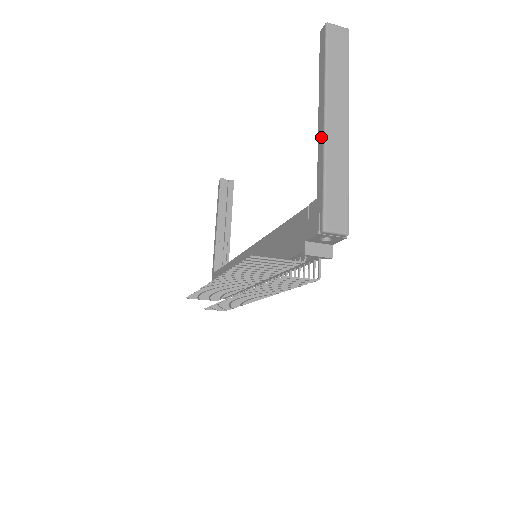
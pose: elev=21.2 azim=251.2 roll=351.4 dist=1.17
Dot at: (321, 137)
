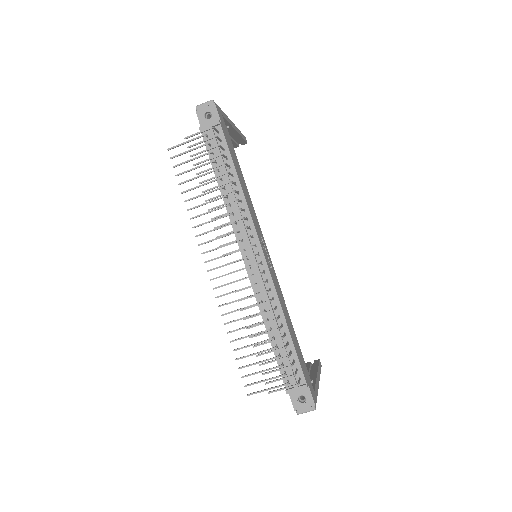
Dot at: occluded
